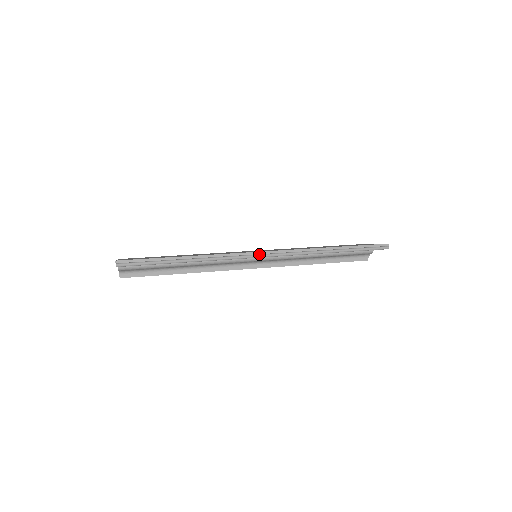
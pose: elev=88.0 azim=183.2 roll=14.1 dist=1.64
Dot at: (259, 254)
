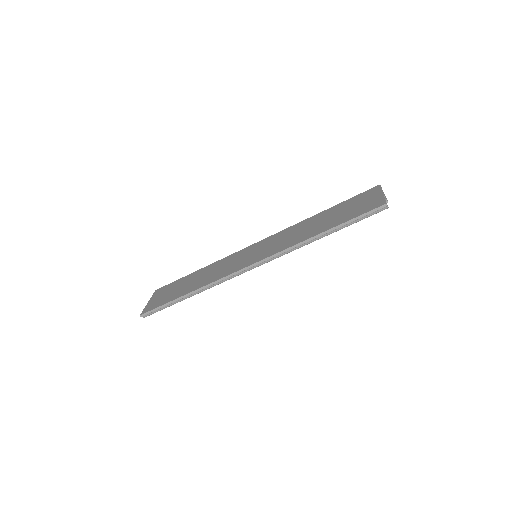
Dot at: (247, 269)
